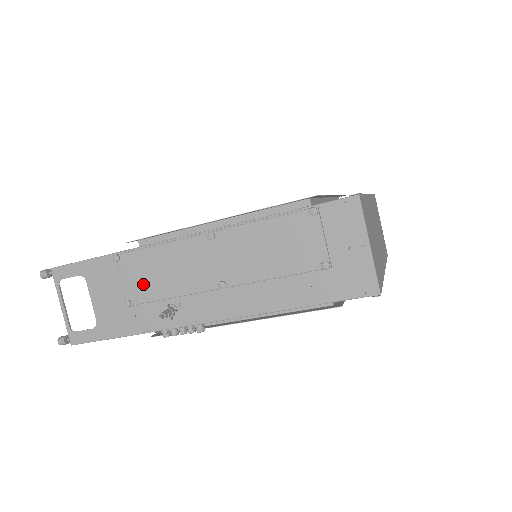
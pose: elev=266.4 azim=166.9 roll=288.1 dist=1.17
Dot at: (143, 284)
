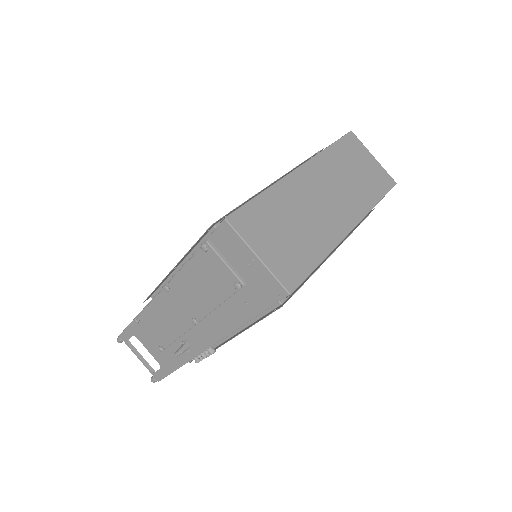
Dot at: (160, 333)
